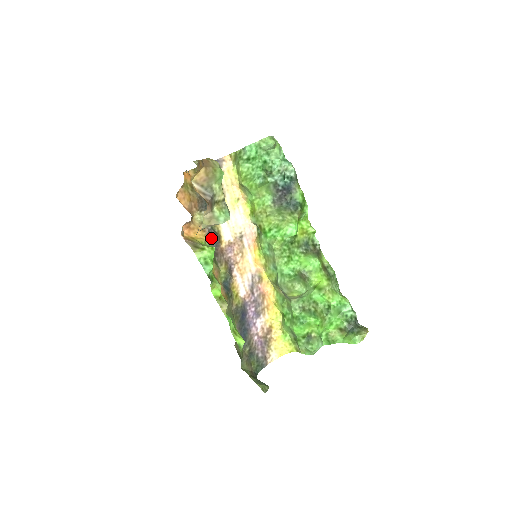
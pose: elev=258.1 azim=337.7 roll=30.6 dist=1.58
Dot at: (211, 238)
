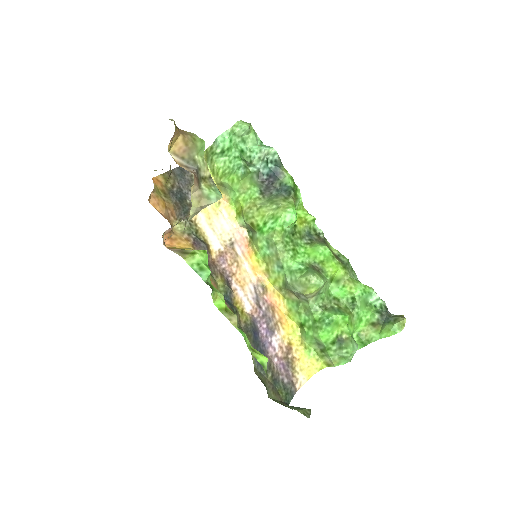
Dot at: (198, 247)
